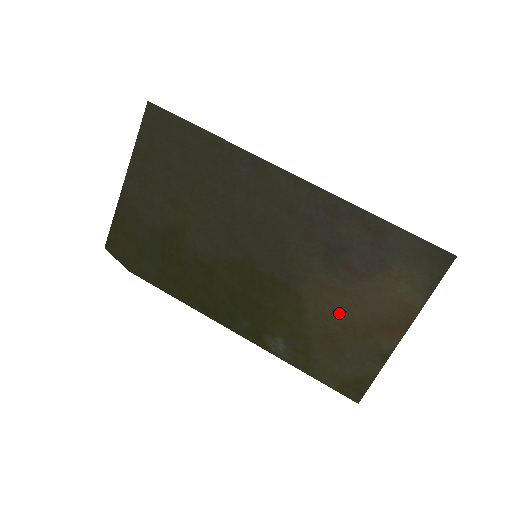
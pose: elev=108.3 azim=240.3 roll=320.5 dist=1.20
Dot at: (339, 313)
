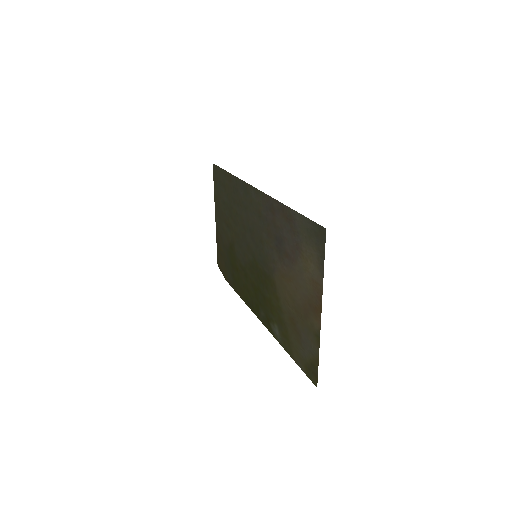
Dot at: (291, 297)
